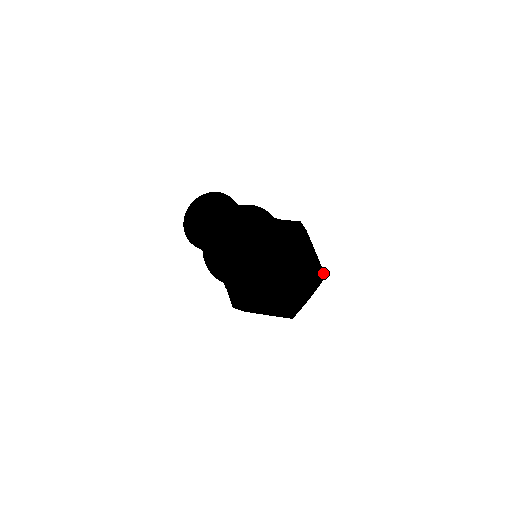
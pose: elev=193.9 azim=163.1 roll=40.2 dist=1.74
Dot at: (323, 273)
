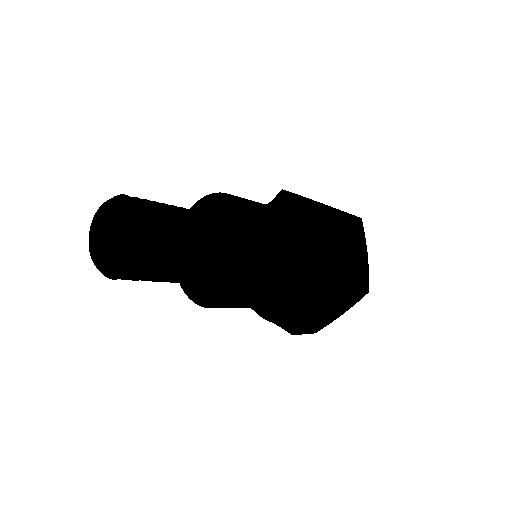
Dot at: (352, 215)
